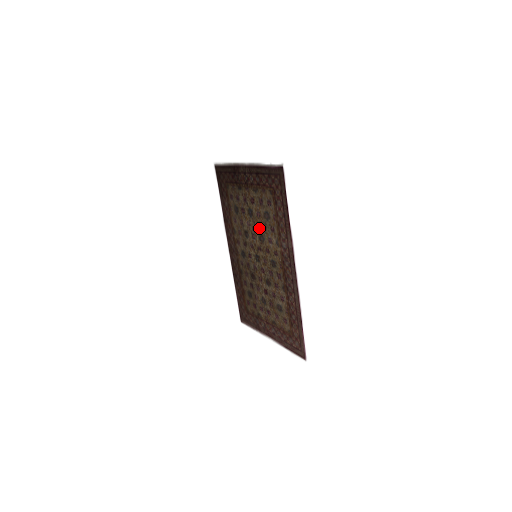
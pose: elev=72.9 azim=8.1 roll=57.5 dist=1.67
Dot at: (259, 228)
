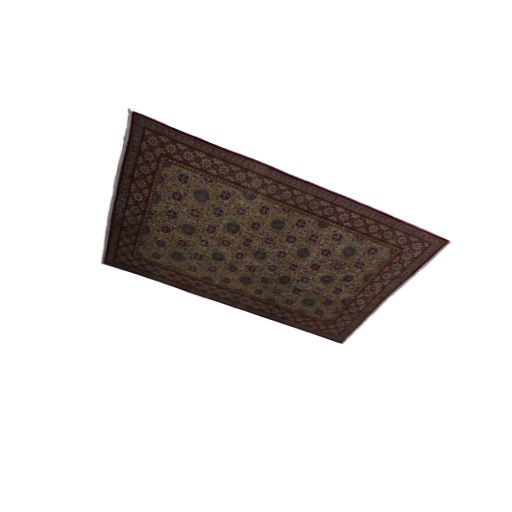
Dot at: (216, 224)
